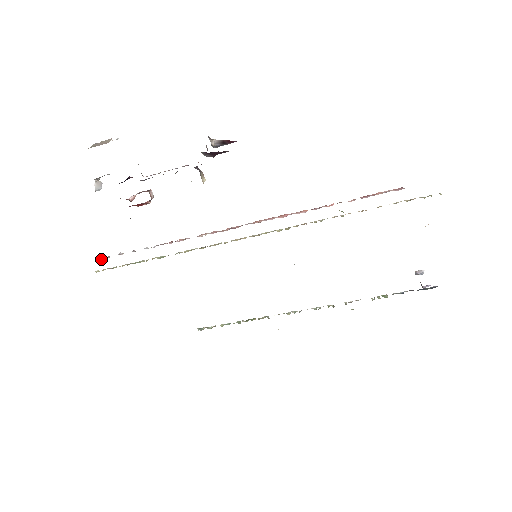
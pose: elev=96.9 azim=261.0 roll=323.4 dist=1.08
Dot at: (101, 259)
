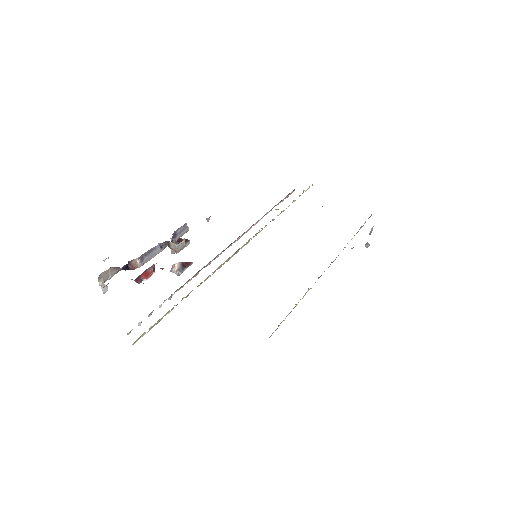
Dot at: occluded
